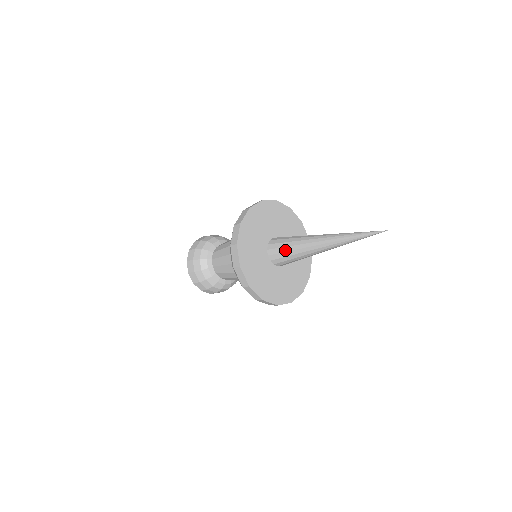
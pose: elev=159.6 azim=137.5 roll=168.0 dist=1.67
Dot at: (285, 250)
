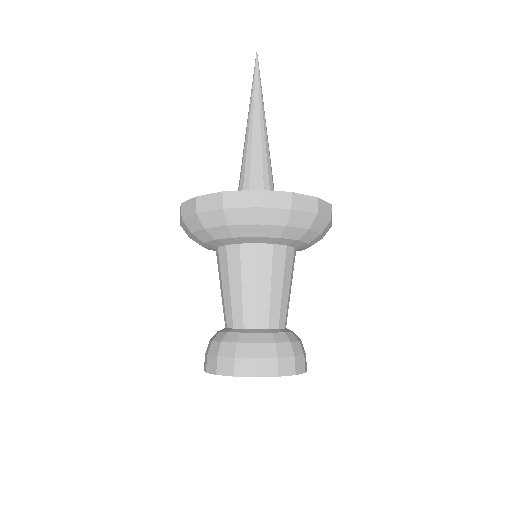
Dot at: (239, 183)
